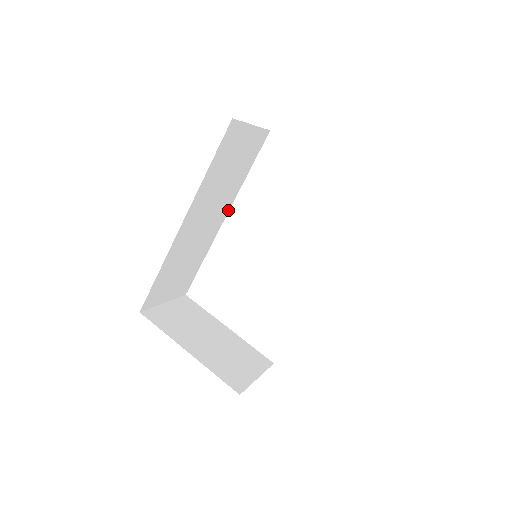
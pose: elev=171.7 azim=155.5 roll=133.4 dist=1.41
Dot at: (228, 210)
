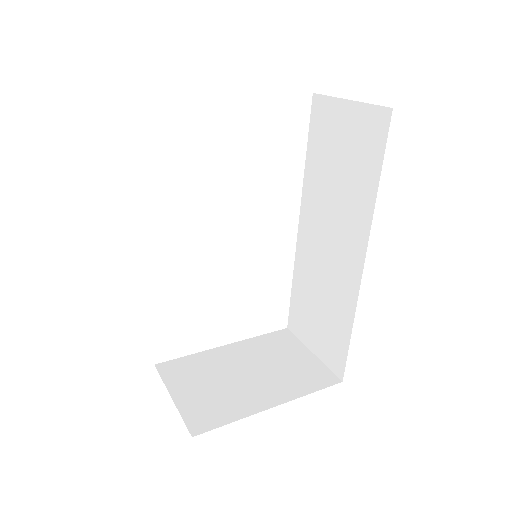
Dot at: occluded
